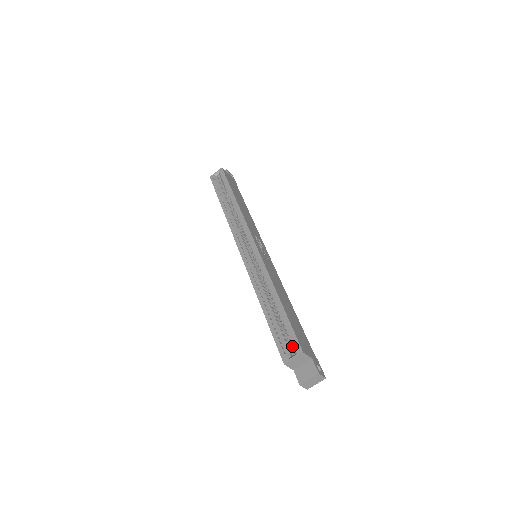
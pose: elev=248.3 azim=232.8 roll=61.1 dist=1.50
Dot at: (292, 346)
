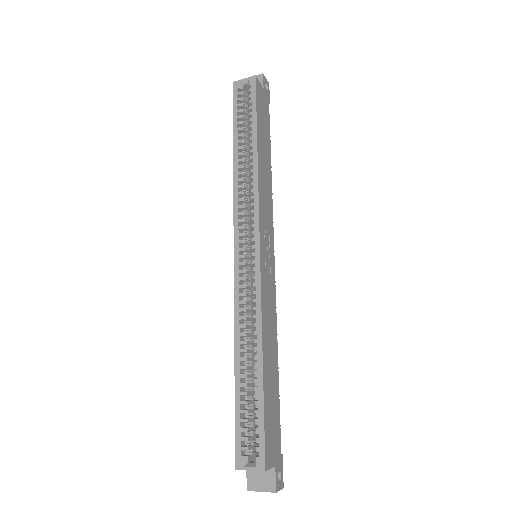
Dot at: (255, 450)
